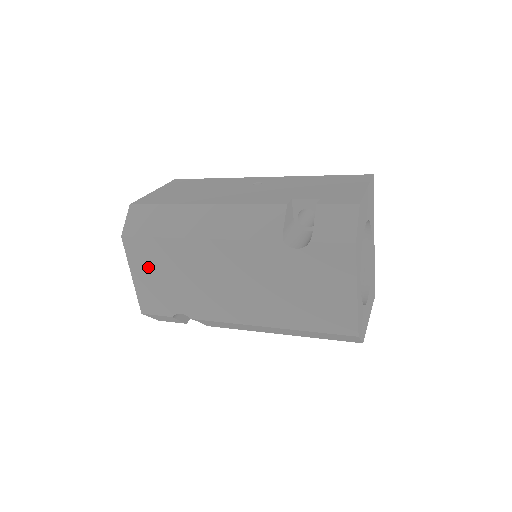
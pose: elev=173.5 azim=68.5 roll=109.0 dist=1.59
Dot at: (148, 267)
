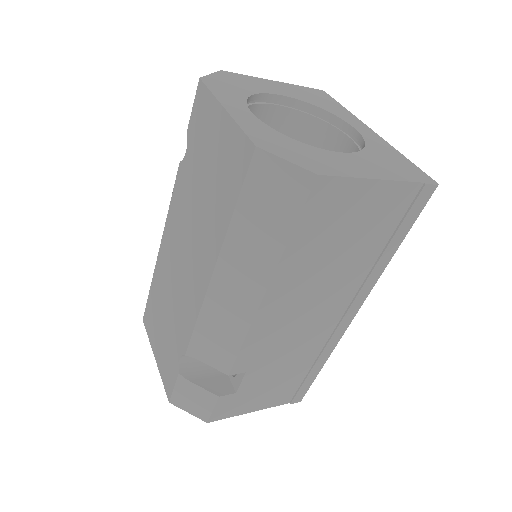
Dot at: (156, 330)
